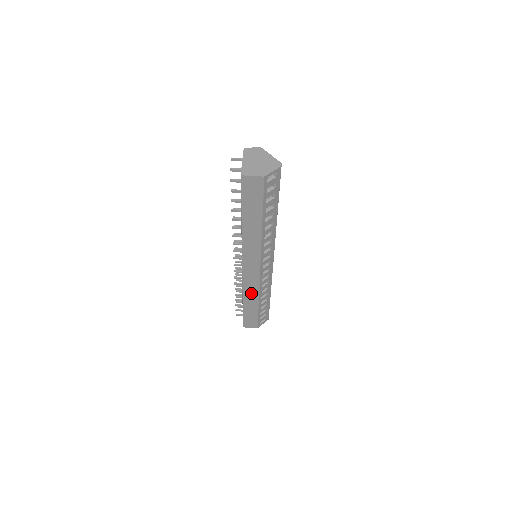
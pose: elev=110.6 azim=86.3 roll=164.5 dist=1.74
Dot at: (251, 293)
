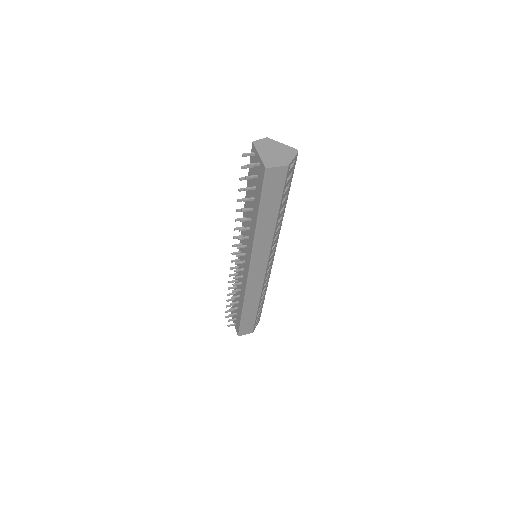
Dot at: (253, 296)
